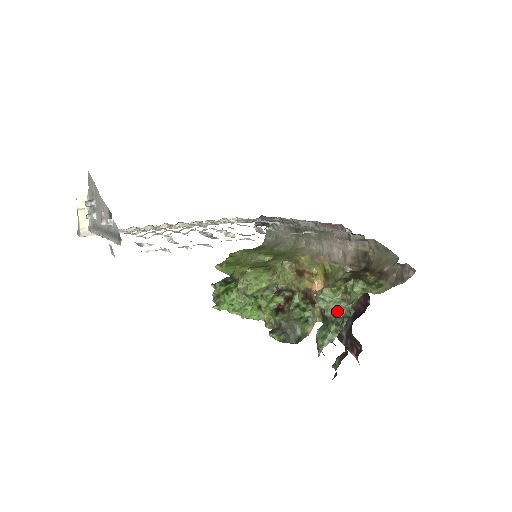
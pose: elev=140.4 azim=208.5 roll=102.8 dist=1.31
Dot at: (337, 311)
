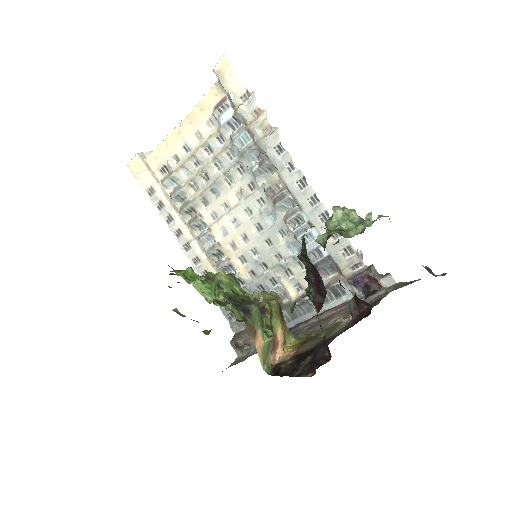
Dot at: (346, 233)
